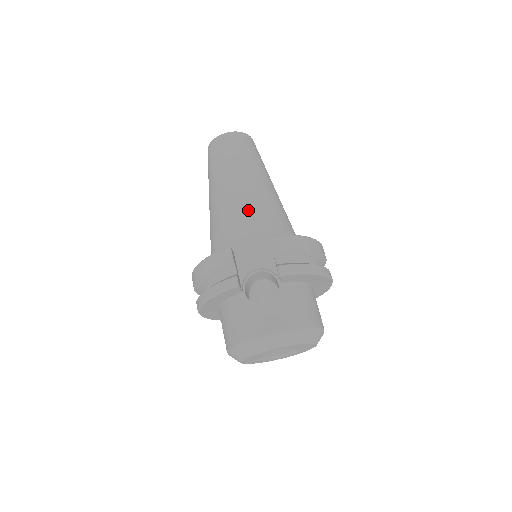
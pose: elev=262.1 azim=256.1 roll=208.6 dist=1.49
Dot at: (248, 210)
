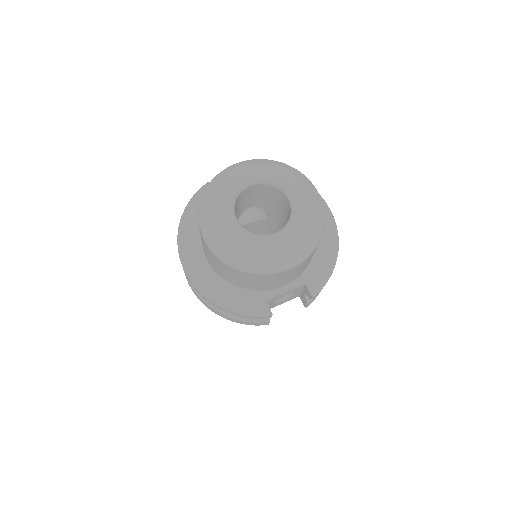
Dot at: occluded
